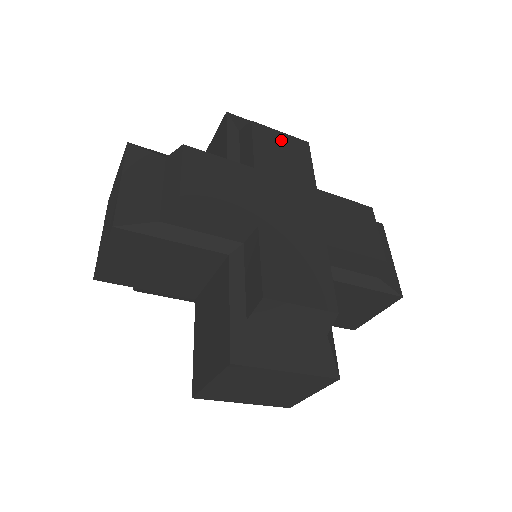
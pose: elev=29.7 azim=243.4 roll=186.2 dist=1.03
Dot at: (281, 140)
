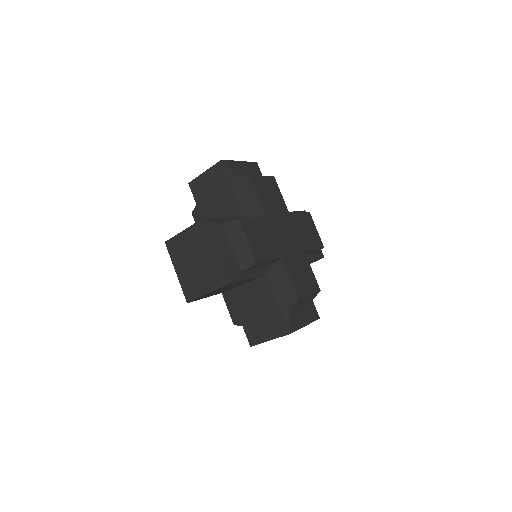
Dot at: (265, 183)
